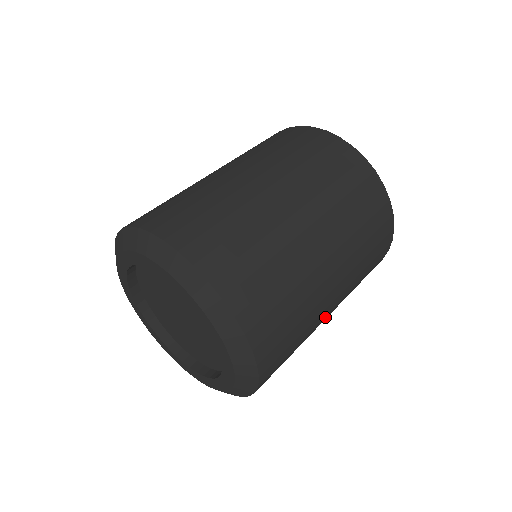
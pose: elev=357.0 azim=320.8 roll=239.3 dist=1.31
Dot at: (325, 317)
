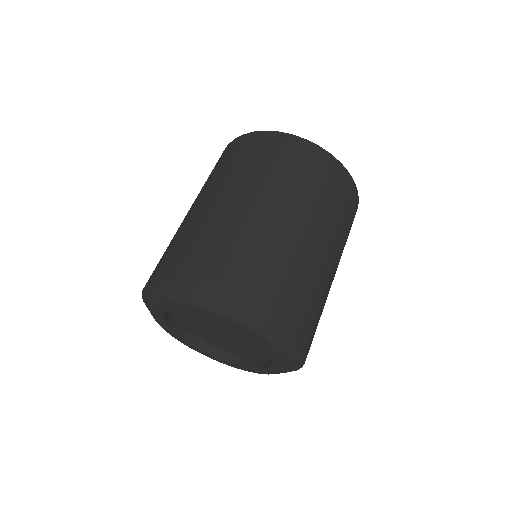
Dot at: occluded
